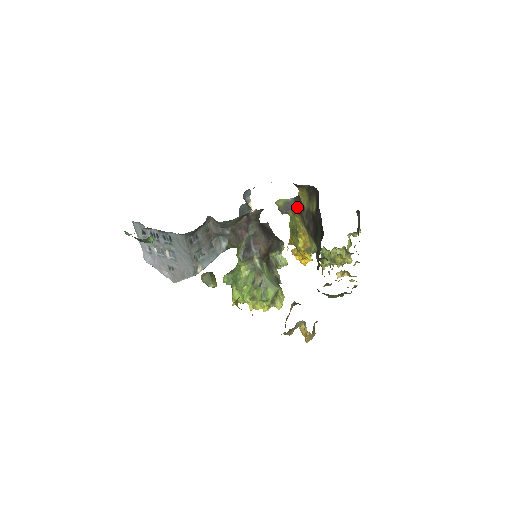
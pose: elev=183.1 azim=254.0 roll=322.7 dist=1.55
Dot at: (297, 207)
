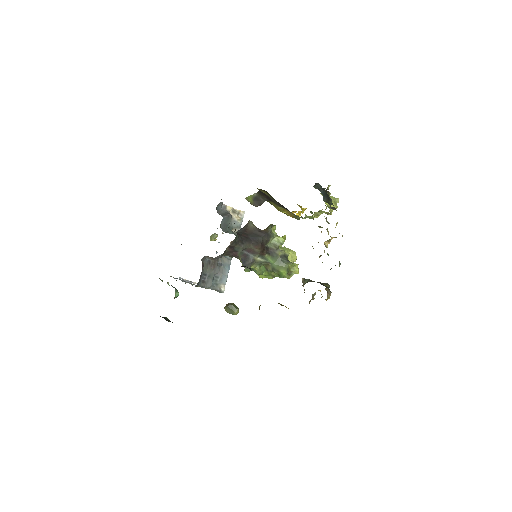
Dot at: (264, 198)
